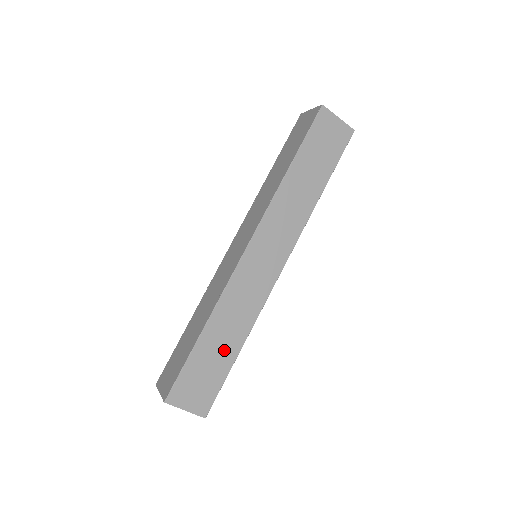
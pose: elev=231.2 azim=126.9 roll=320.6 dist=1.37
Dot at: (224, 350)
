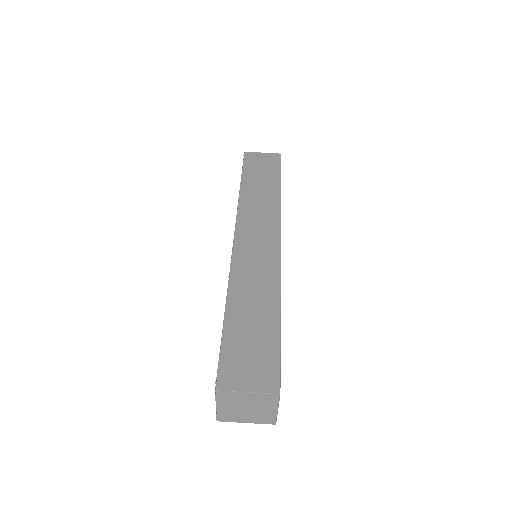
Dot at: (261, 318)
